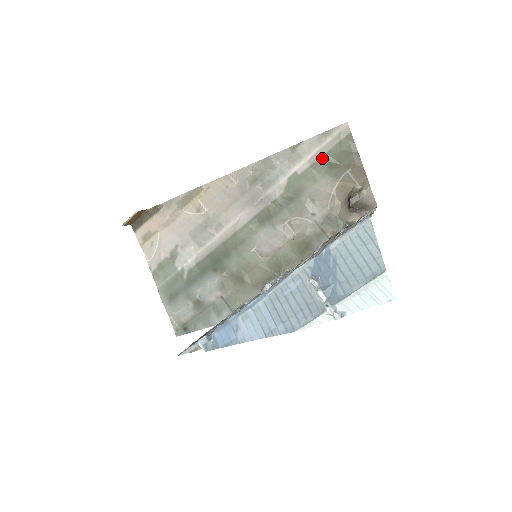
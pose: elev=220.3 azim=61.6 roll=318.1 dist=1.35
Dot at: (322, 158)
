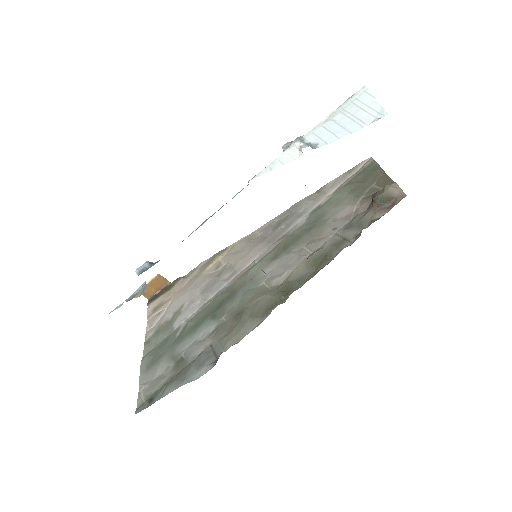
Dot at: (346, 185)
